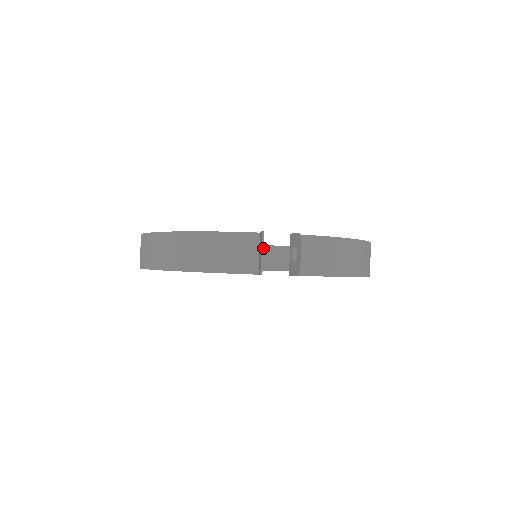
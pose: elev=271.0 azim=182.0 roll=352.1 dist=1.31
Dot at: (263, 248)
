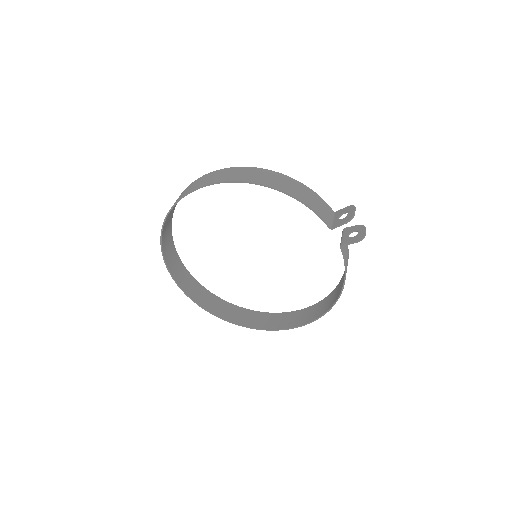
Dot at: (355, 210)
